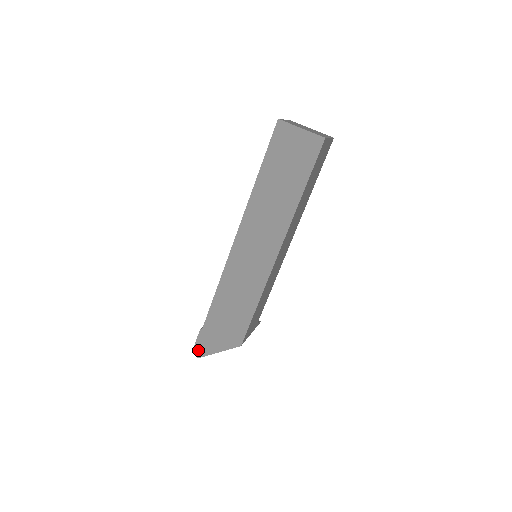
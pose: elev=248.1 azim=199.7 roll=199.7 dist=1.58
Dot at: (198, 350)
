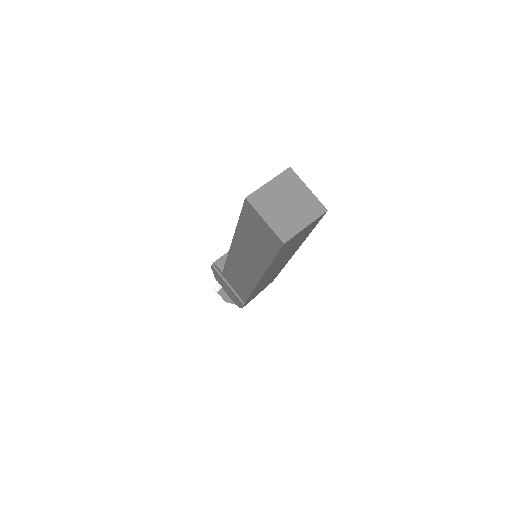
Dot at: occluded
